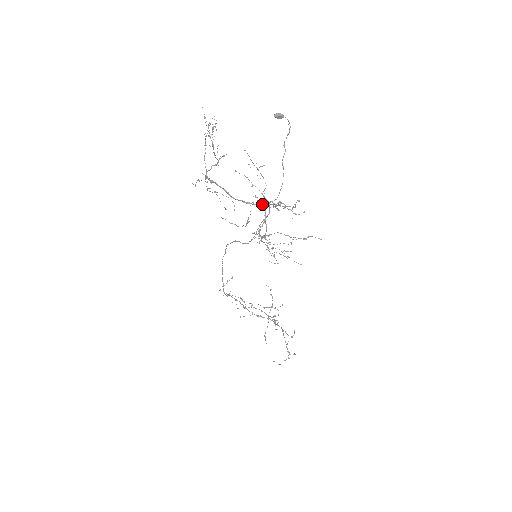
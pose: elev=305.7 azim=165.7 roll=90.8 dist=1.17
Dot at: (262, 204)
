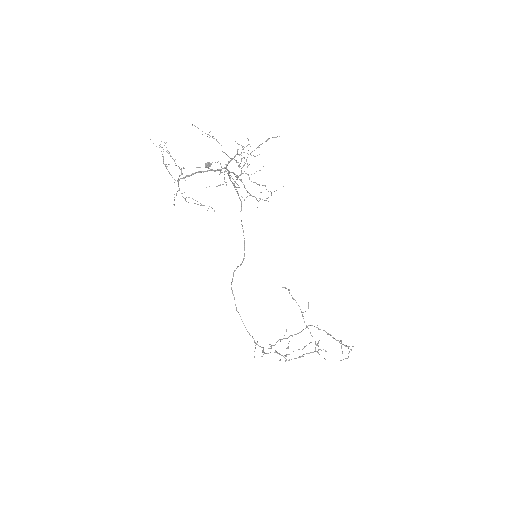
Dot at: (227, 164)
